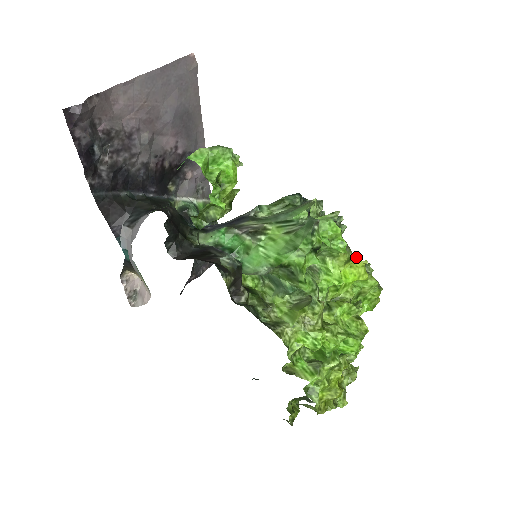
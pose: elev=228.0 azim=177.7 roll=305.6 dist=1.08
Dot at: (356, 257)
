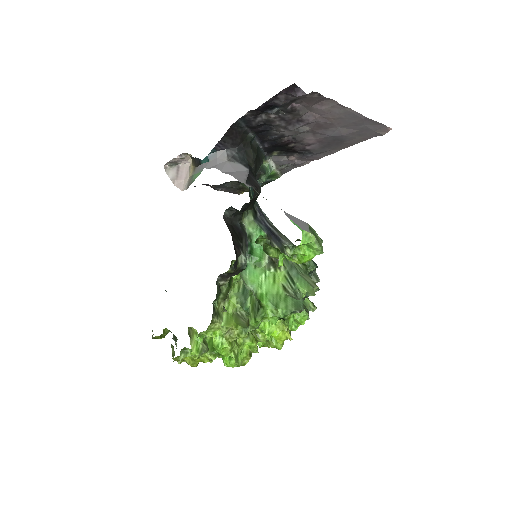
Dot at: occluded
